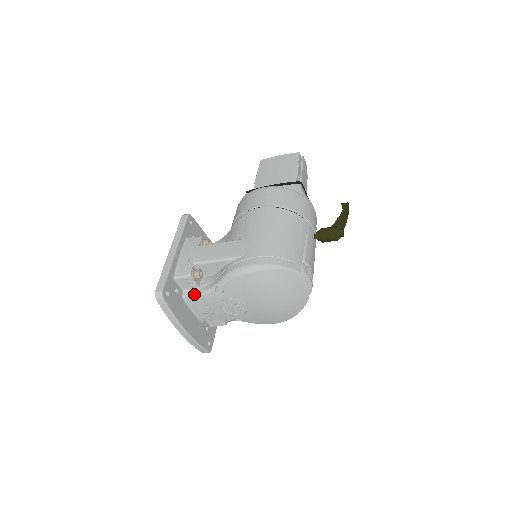
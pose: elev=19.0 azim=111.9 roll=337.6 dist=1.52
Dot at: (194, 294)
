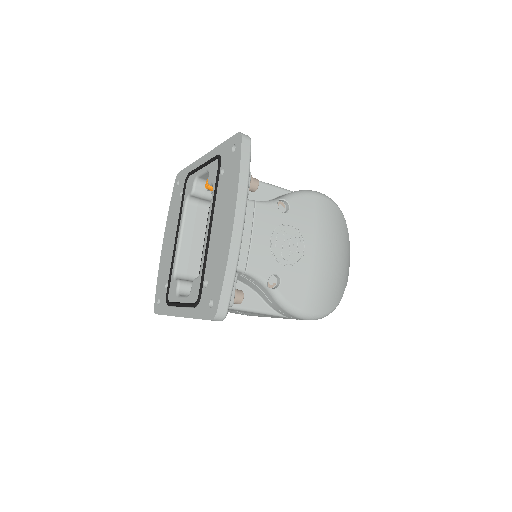
Dot at: occluded
